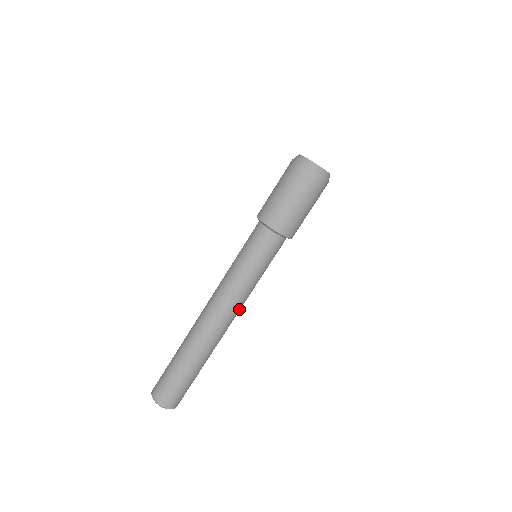
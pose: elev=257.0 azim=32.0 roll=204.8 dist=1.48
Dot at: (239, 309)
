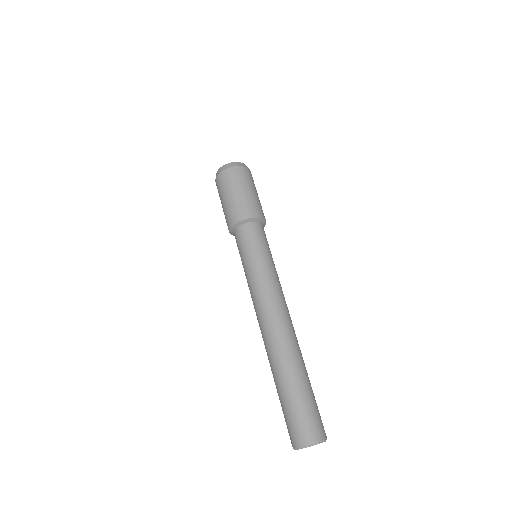
Dot at: occluded
